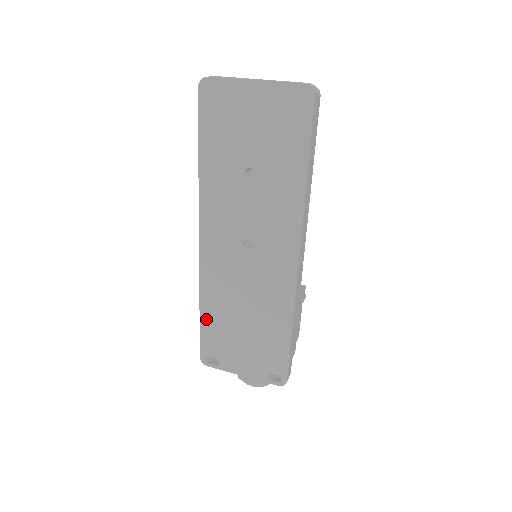
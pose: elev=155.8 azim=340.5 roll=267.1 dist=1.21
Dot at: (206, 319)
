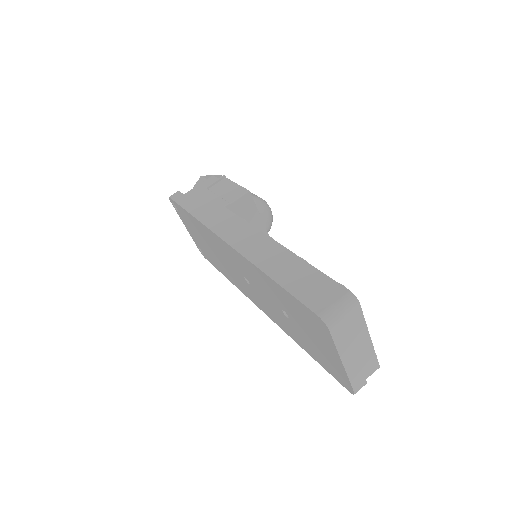
Dot at: (190, 217)
